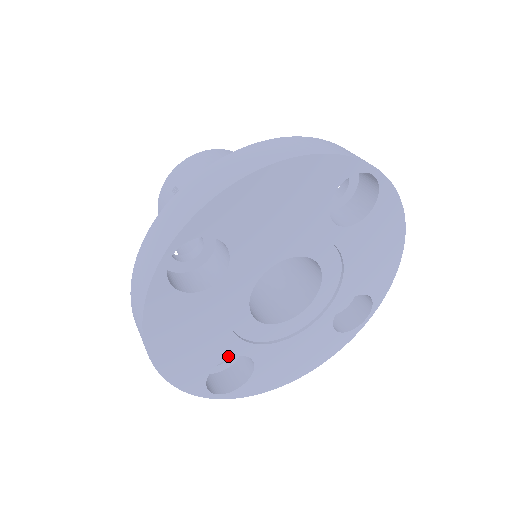
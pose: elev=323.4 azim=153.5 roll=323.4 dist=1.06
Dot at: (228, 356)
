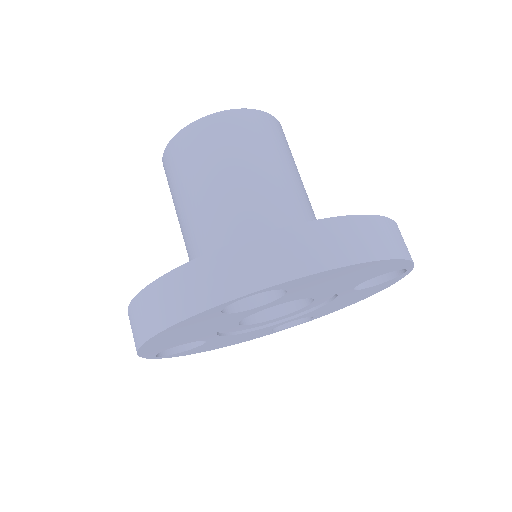
Dot at: (274, 327)
